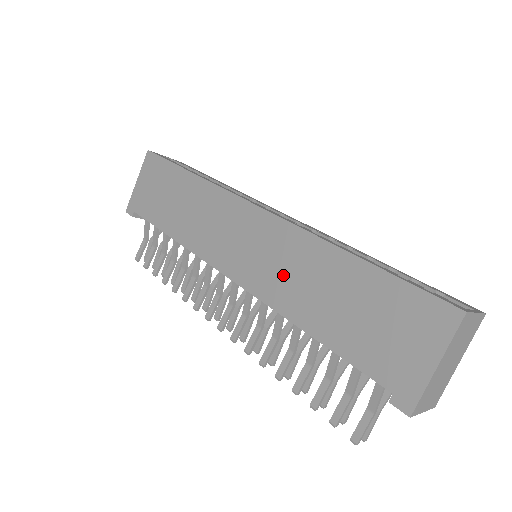
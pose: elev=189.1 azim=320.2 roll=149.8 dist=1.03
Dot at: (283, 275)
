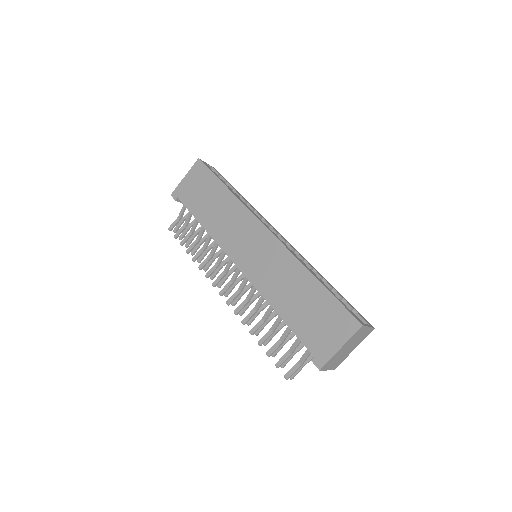
Dot at: (272, 275)
